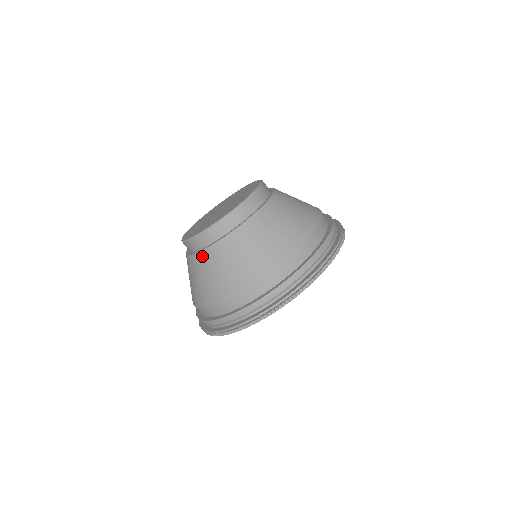
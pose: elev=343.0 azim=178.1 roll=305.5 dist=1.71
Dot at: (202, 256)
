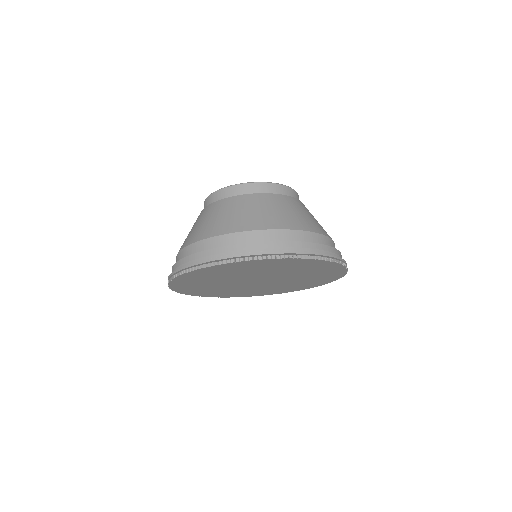
Dot at: (270, 196)
